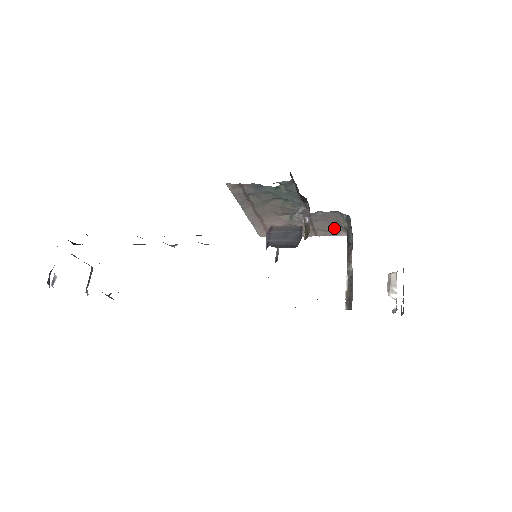
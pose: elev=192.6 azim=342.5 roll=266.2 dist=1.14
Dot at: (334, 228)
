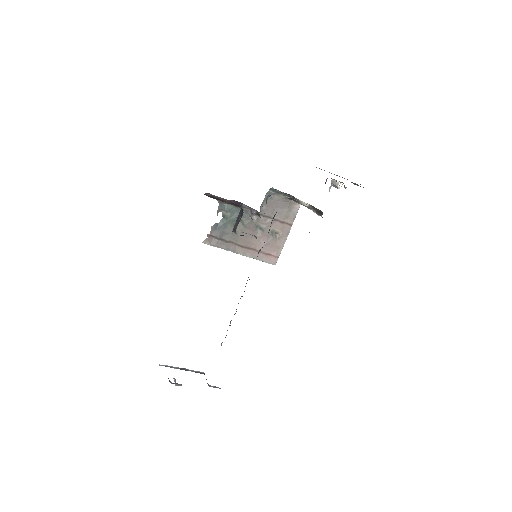
Dot at: (287, 208)
